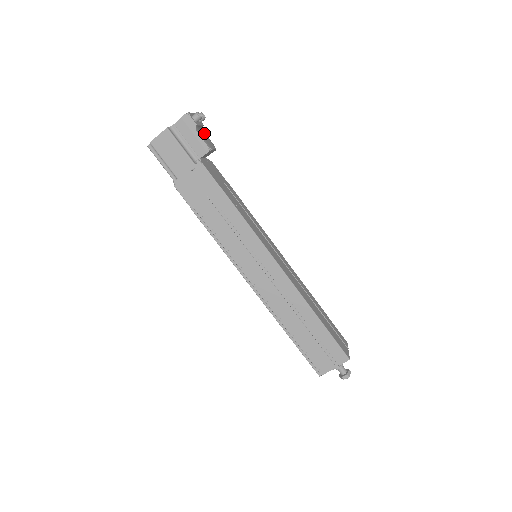
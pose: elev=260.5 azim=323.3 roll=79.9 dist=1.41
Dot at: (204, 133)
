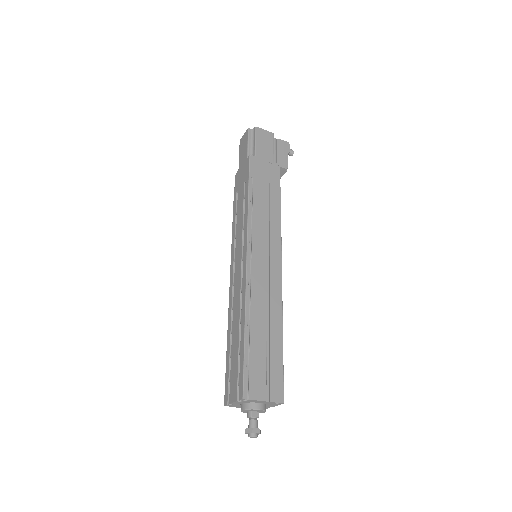
Dot at: occluded
